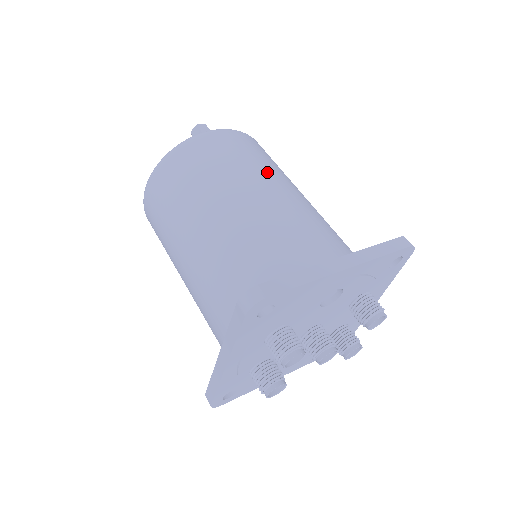
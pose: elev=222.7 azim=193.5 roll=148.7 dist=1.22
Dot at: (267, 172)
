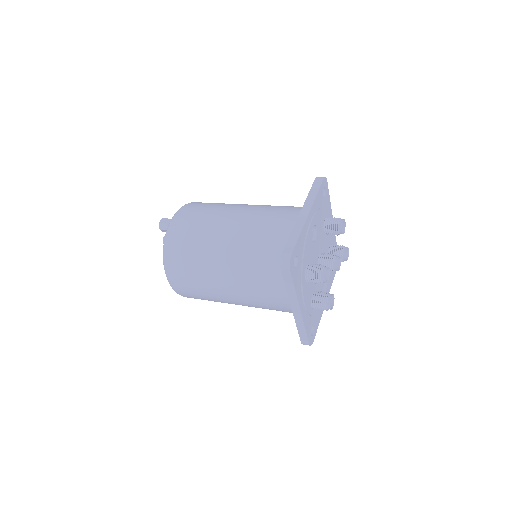
Dot at: (223, 209)
